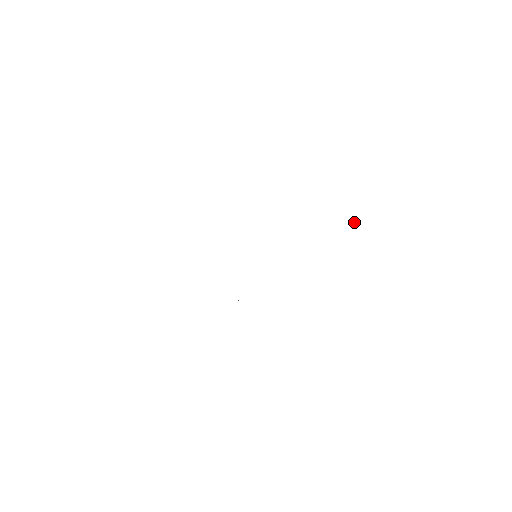
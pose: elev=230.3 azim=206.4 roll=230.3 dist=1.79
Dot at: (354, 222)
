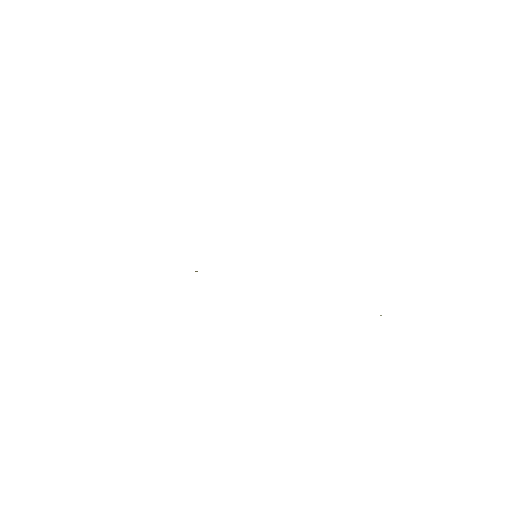
Dot at: occluded
